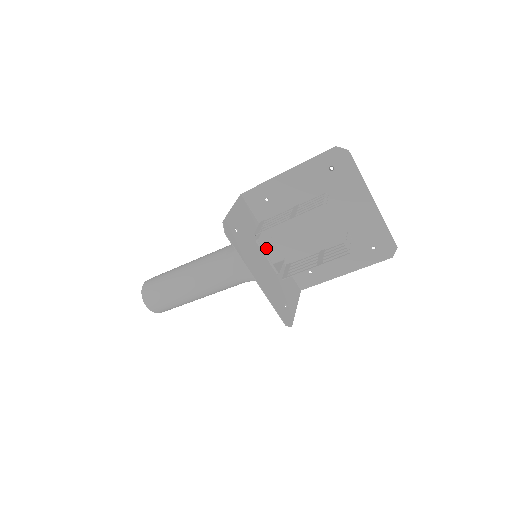
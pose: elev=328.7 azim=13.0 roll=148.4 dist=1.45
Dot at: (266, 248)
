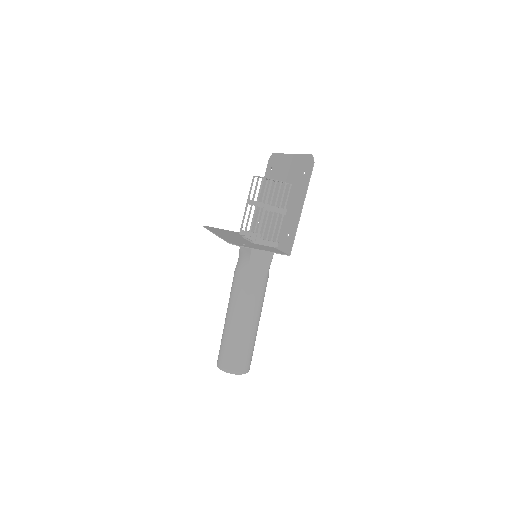
Dot at: occluded
